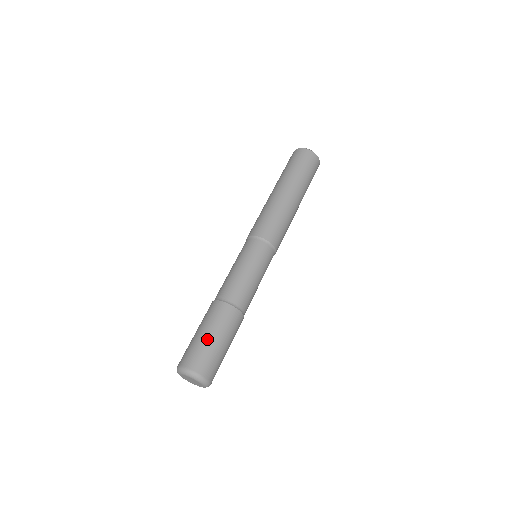
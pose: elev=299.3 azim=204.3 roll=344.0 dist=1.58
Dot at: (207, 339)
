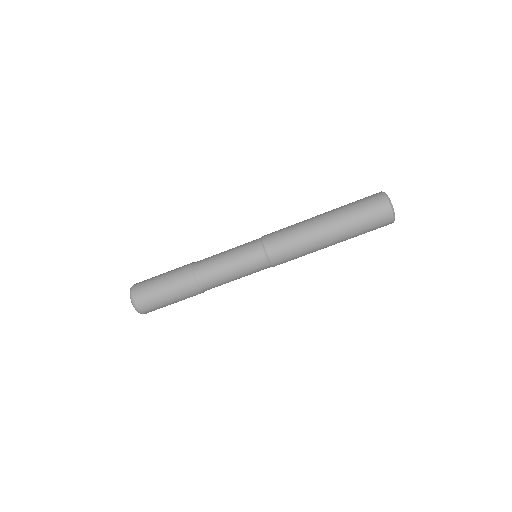
Dot at: (159, 287)
